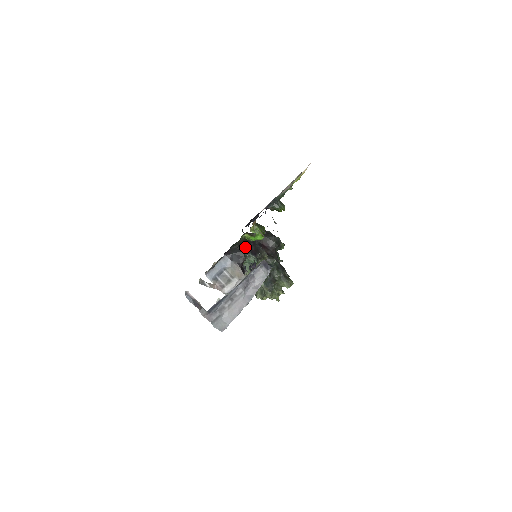
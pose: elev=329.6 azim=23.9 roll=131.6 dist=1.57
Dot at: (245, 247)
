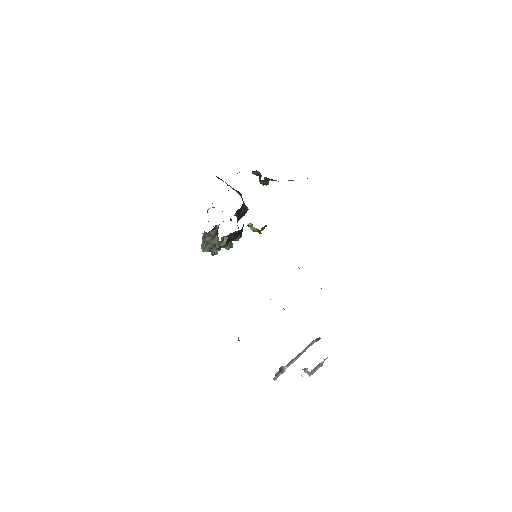
Dot at: occluded
